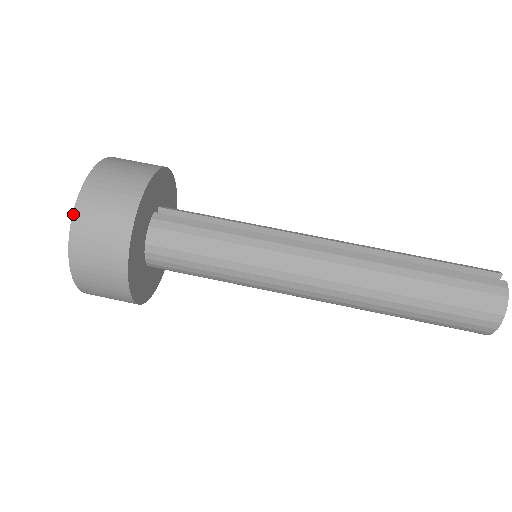
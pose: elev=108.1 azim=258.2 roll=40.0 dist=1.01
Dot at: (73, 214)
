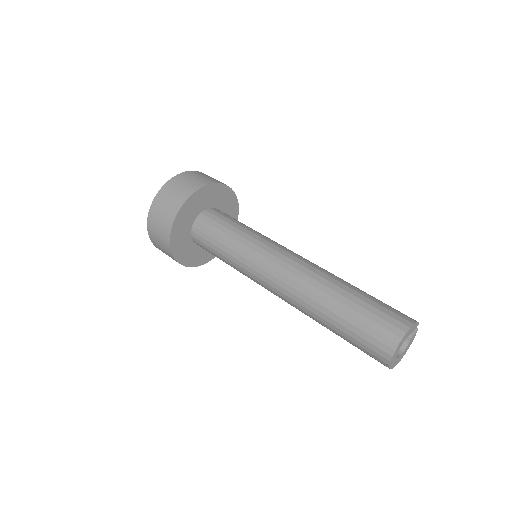
Dot at: (192, 171)
